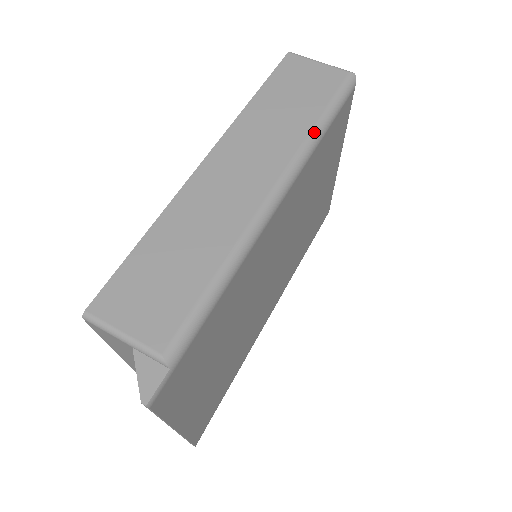
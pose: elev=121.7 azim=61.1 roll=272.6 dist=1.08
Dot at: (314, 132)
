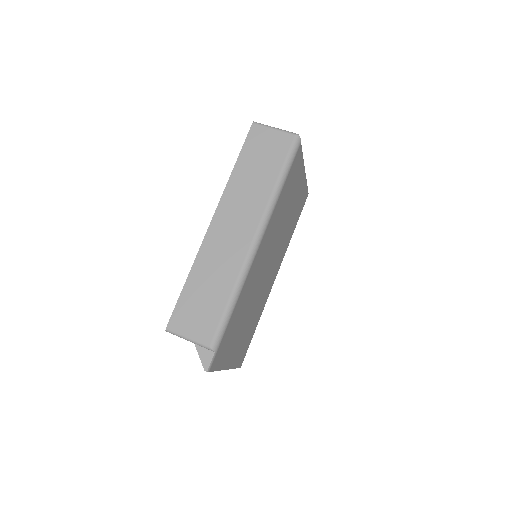
Dot at: (275, 190)
